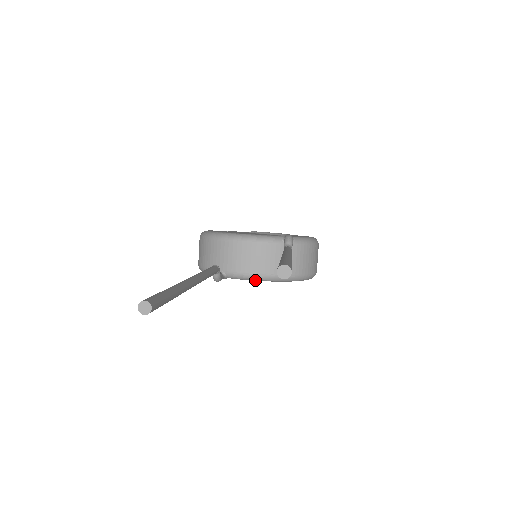
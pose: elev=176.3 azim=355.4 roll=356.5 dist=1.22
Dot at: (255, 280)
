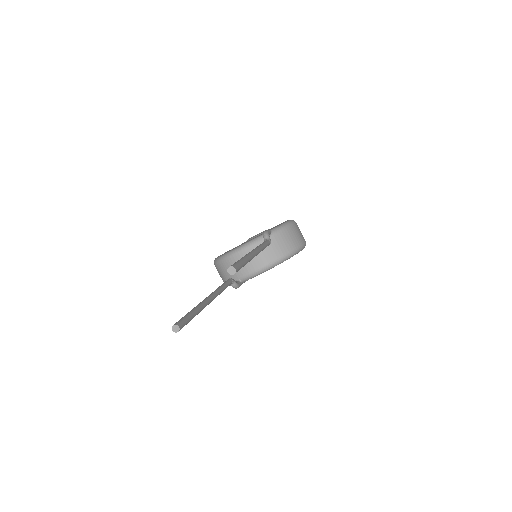
Dot at: occluded
